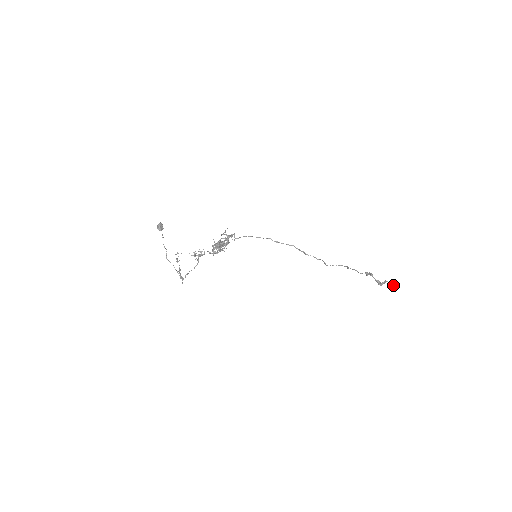
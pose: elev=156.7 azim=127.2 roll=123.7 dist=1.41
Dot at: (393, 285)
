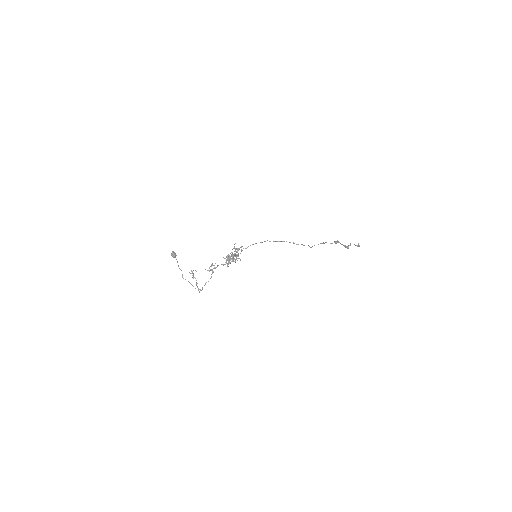
Dot at: (357, 245)
